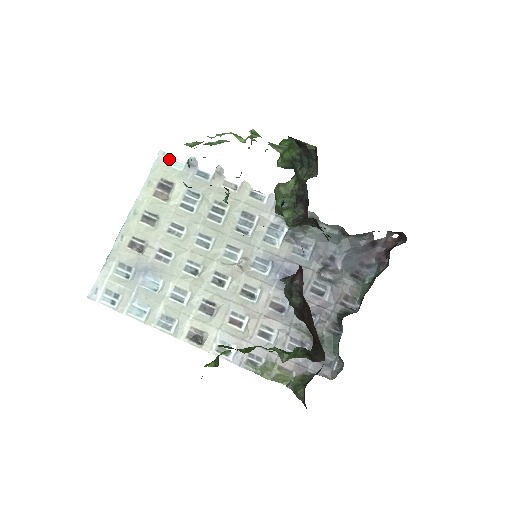
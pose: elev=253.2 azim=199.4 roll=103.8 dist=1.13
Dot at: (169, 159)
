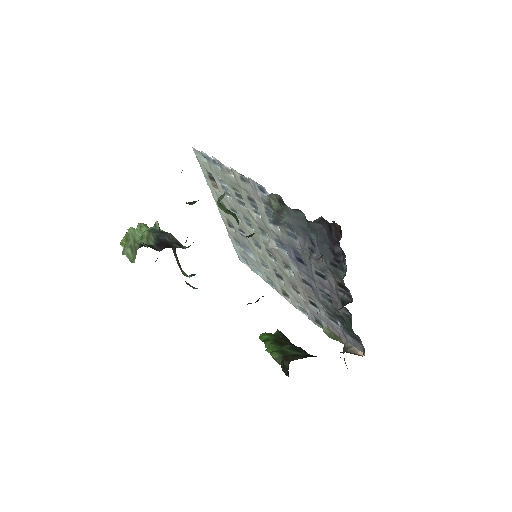
Dot at: (199, 153)
